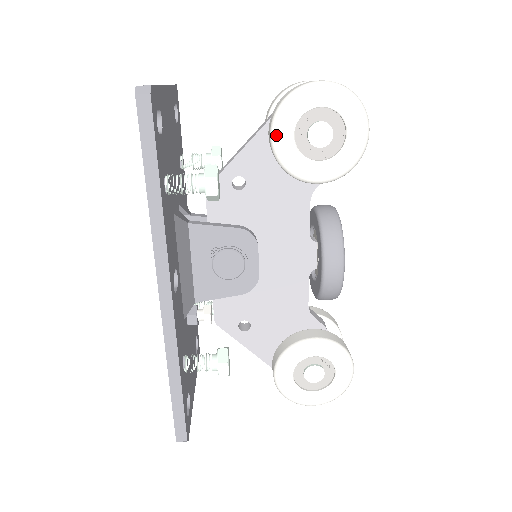
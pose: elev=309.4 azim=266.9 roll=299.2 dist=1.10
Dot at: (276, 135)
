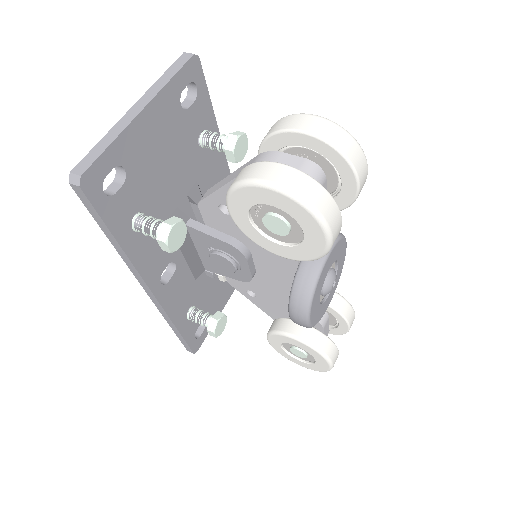
Dot at: (230, 211)
